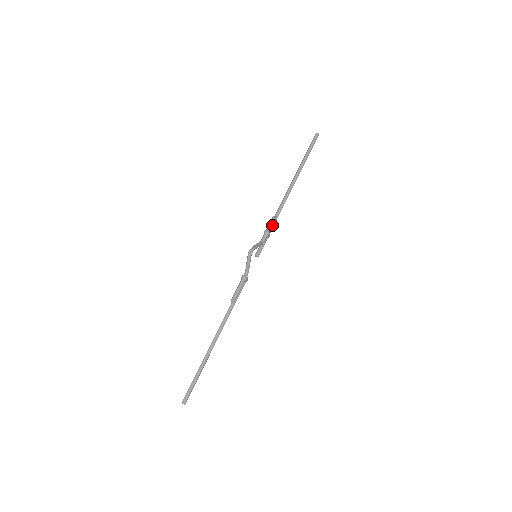
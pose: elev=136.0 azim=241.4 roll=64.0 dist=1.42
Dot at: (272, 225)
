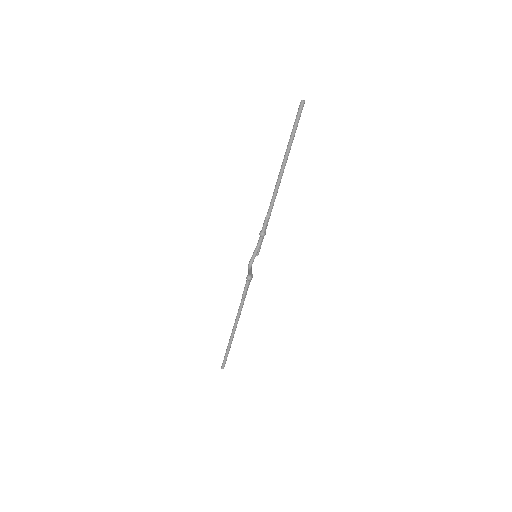
Dot at: (266, 225)
